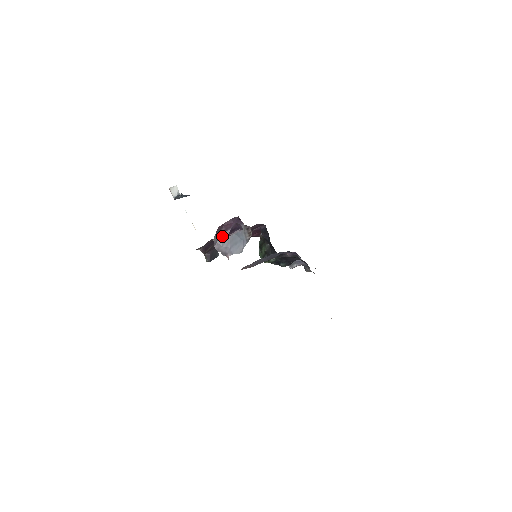
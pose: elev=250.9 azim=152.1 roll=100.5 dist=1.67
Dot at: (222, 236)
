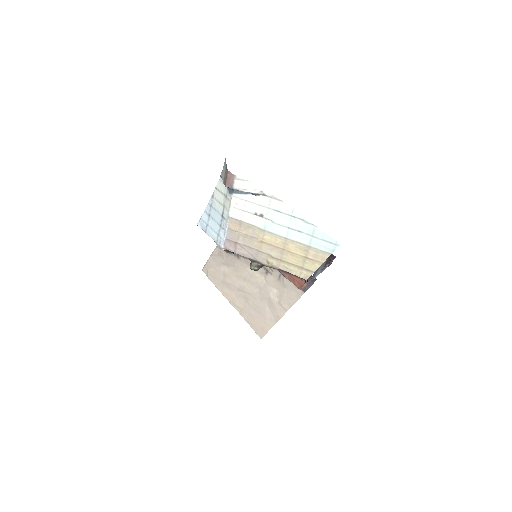
Dot at: occluded
